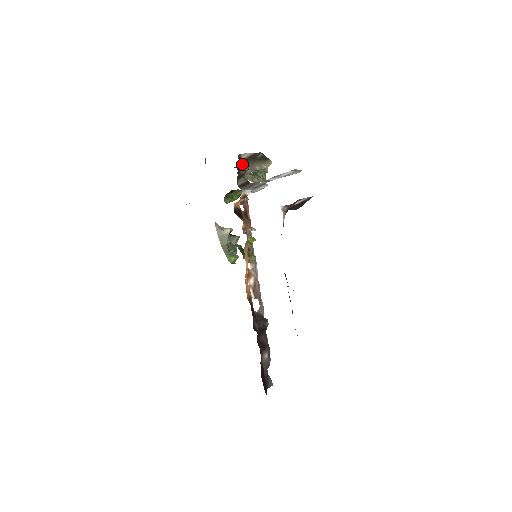
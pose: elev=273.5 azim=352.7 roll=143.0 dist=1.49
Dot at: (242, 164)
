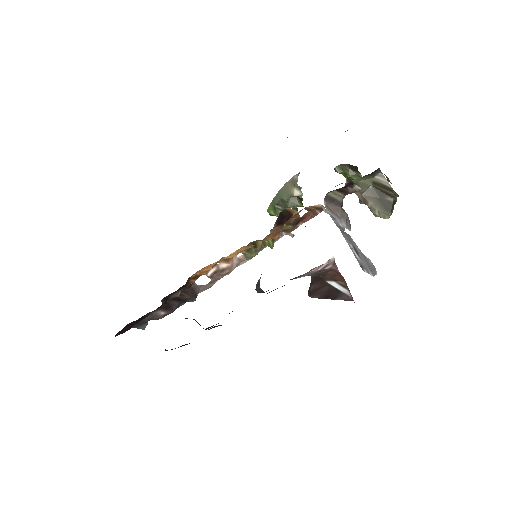
Dot at: (366, 181)
